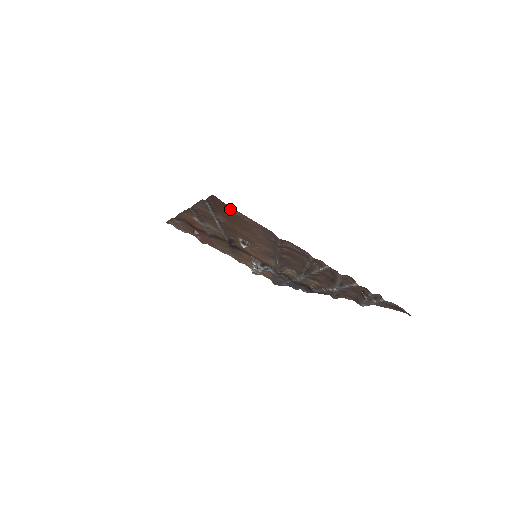
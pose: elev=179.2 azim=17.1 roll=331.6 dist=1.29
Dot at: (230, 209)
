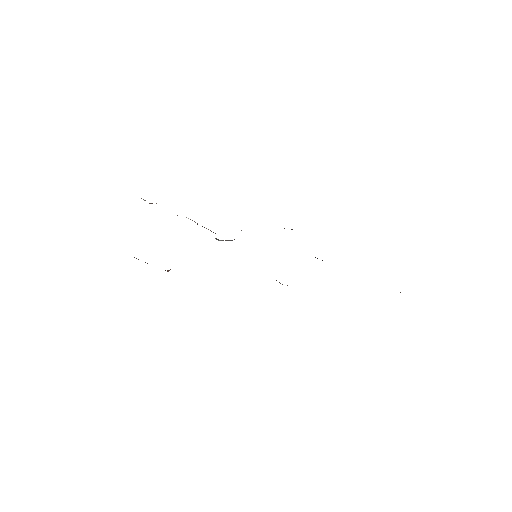
Dot at: occluded
